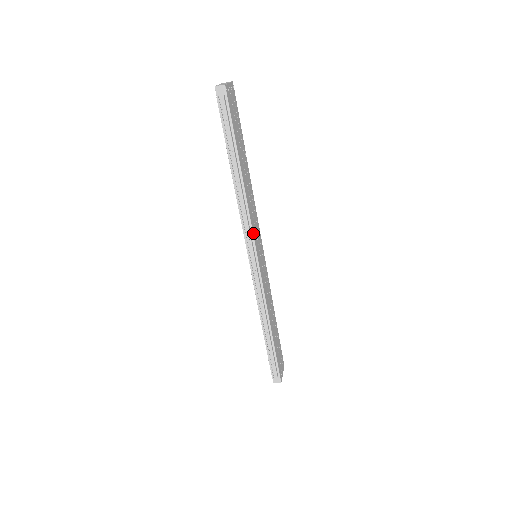
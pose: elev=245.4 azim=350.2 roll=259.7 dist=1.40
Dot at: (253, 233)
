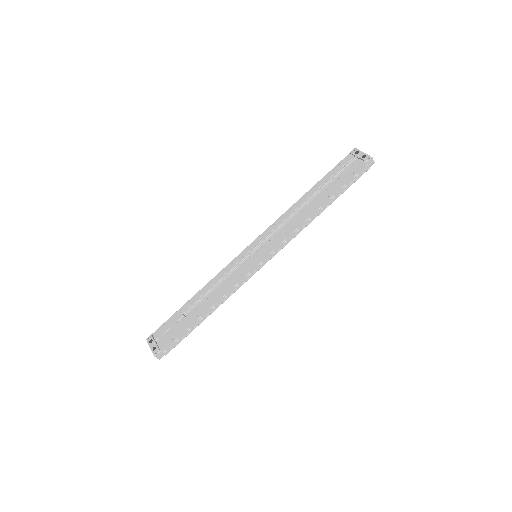
Dot at: (283, 245)
